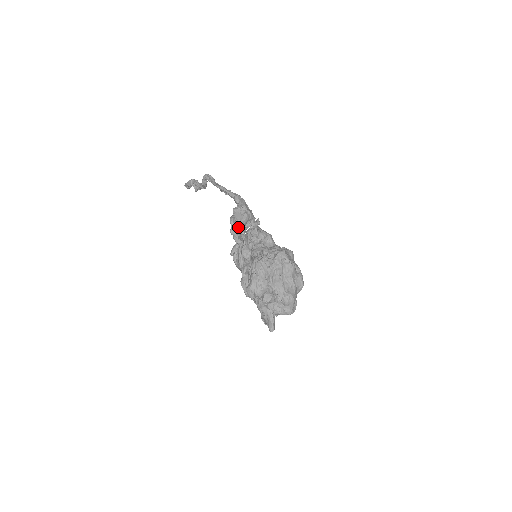
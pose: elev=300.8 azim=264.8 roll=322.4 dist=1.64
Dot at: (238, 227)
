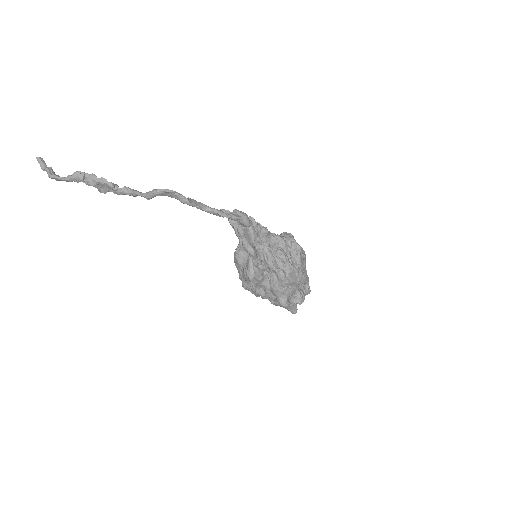
Dot at: (259, 254)
